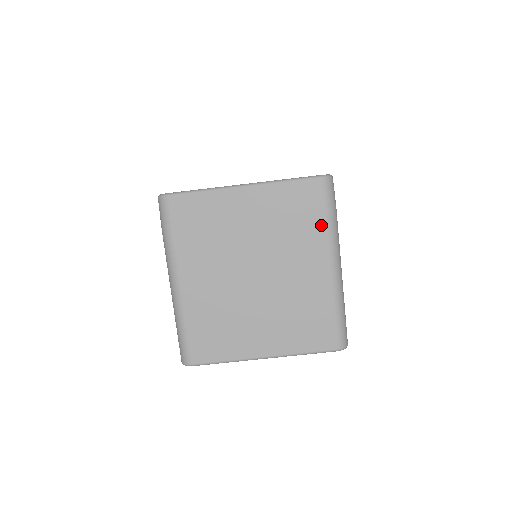
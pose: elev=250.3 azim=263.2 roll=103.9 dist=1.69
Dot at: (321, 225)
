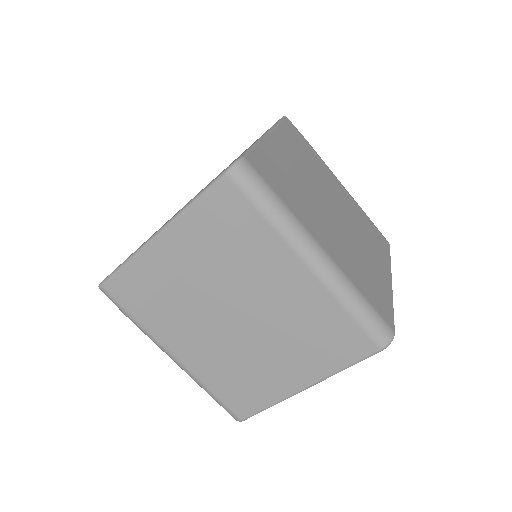
Dot at: (265, 229)
